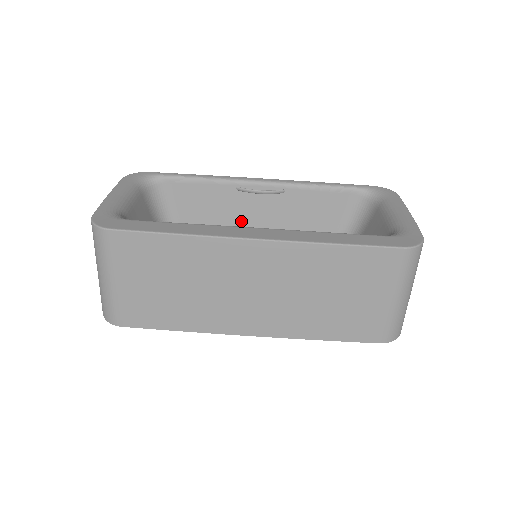
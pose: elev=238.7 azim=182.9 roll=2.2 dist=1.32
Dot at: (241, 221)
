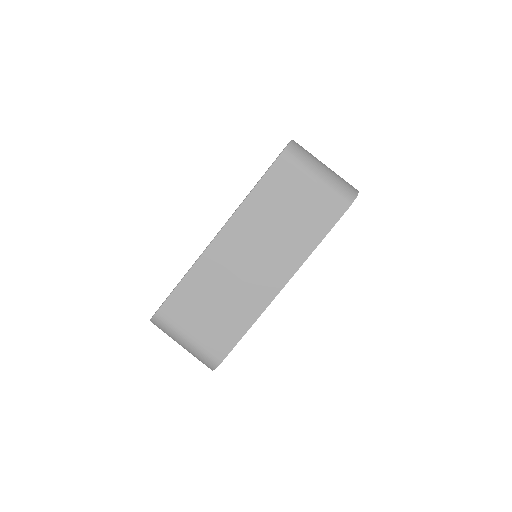
Dot at: occluded
